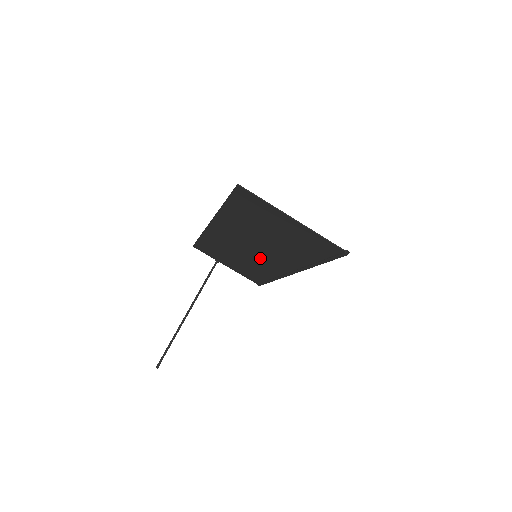
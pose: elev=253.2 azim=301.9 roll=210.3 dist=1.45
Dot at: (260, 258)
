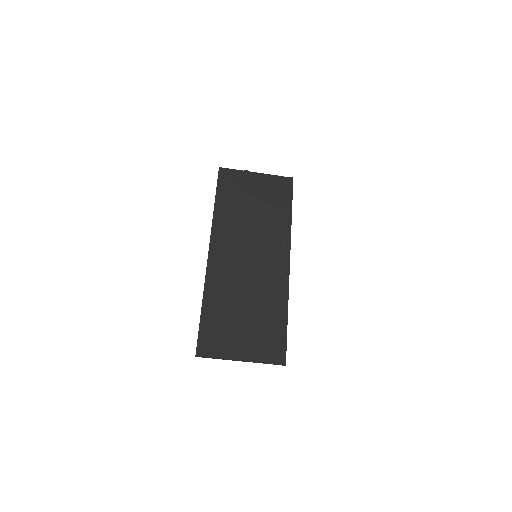
Dot at: (262, 250)
